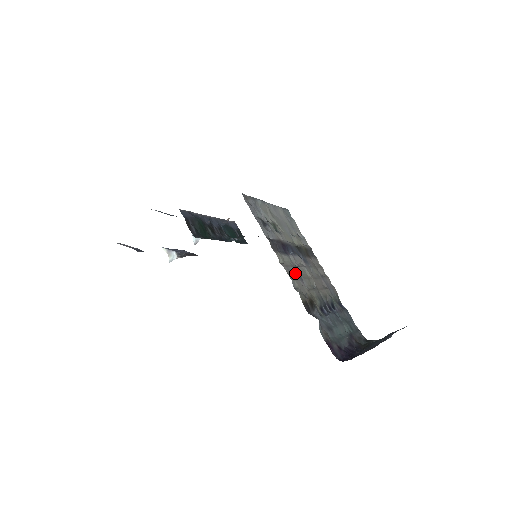
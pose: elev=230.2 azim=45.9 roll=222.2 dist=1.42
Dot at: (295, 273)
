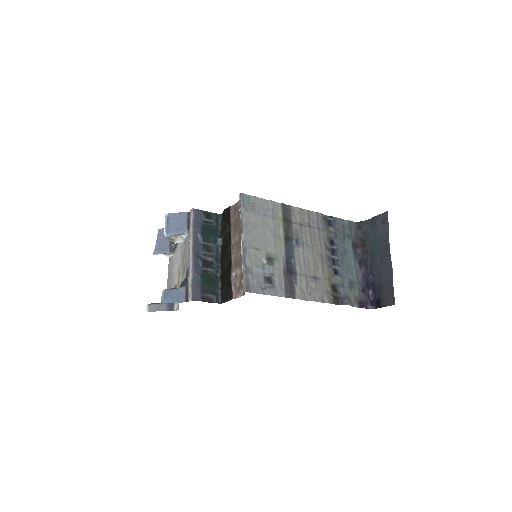
Dot at: (311, 283)
